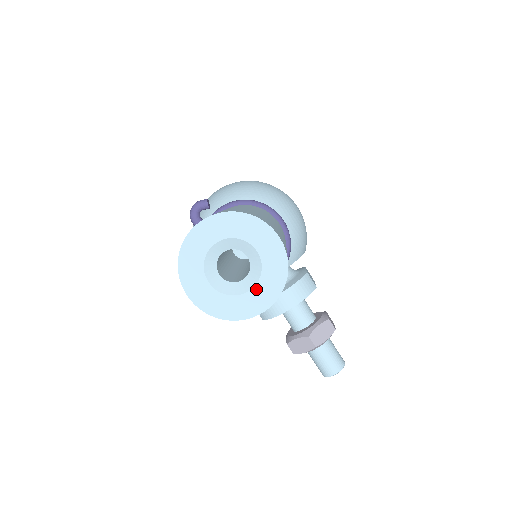
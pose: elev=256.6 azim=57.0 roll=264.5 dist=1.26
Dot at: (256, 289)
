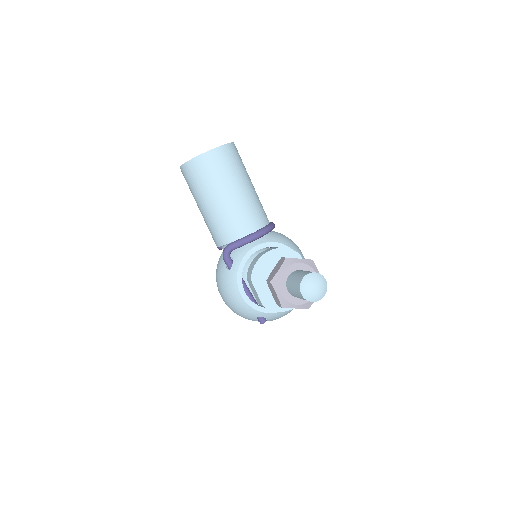
Dot at: occluded
